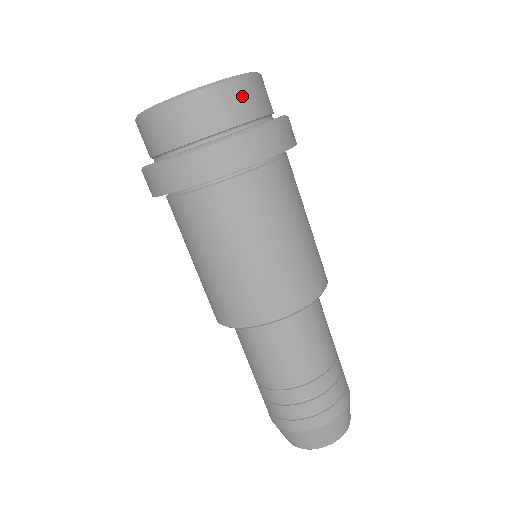
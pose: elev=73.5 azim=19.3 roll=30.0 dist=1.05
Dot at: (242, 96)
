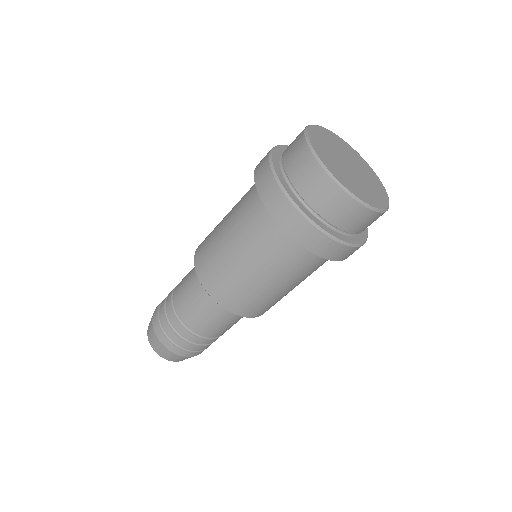
Dot at: (361, 219)
